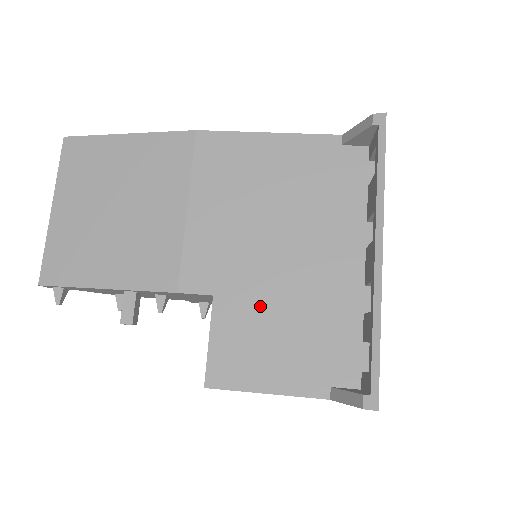
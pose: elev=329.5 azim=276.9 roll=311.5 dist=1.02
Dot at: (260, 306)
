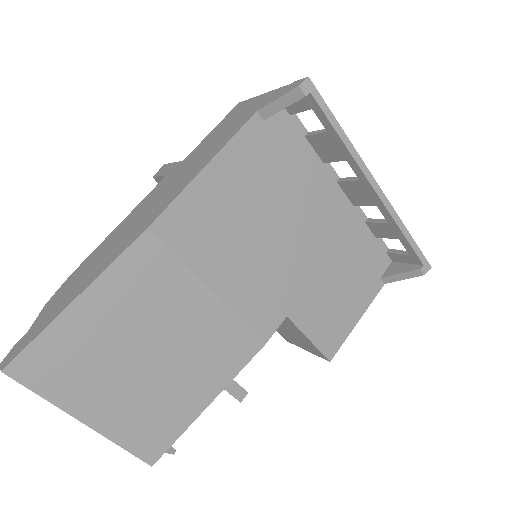
Dot at: (316, 287)
